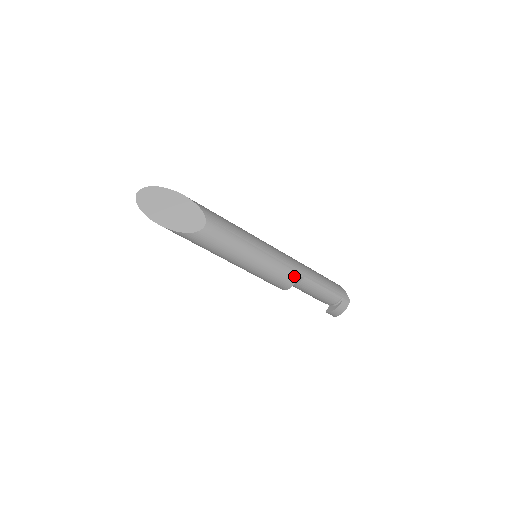
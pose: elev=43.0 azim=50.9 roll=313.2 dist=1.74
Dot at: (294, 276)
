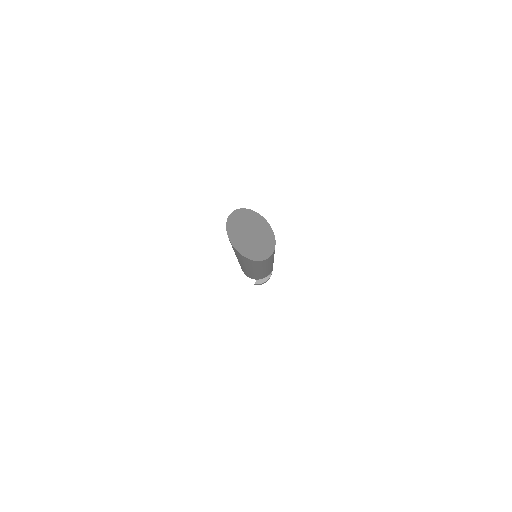
Dot at: (272, 267)
